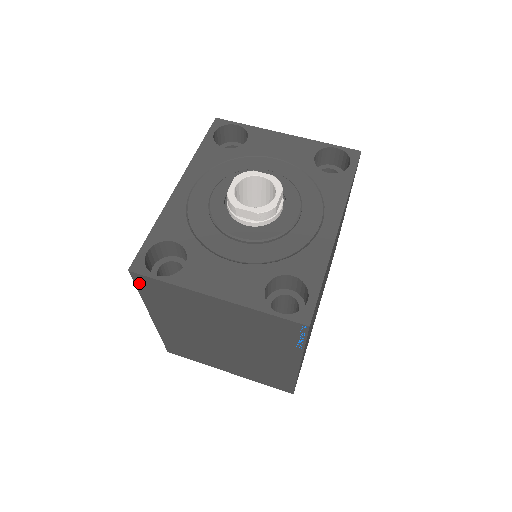
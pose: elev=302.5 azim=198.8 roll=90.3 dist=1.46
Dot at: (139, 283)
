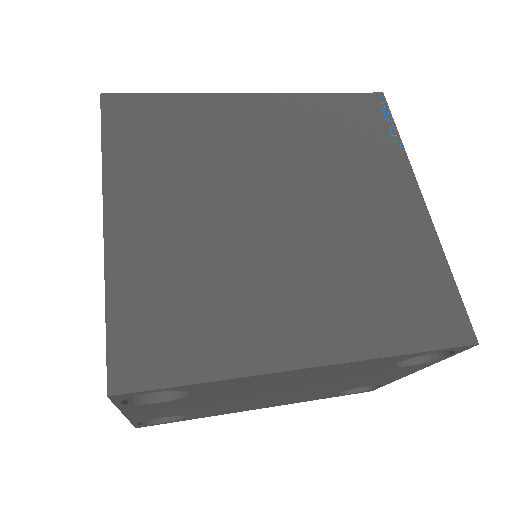
Dot at: occluded
